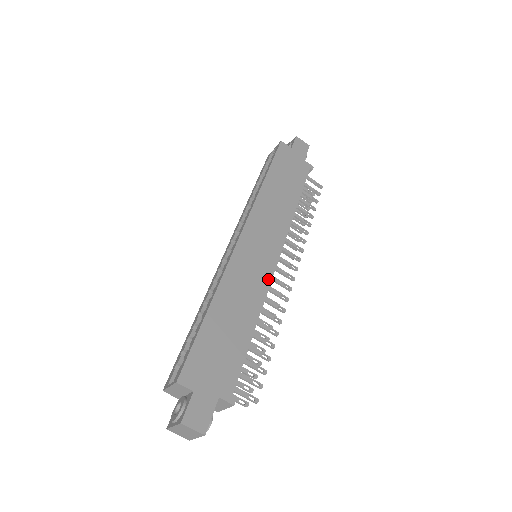
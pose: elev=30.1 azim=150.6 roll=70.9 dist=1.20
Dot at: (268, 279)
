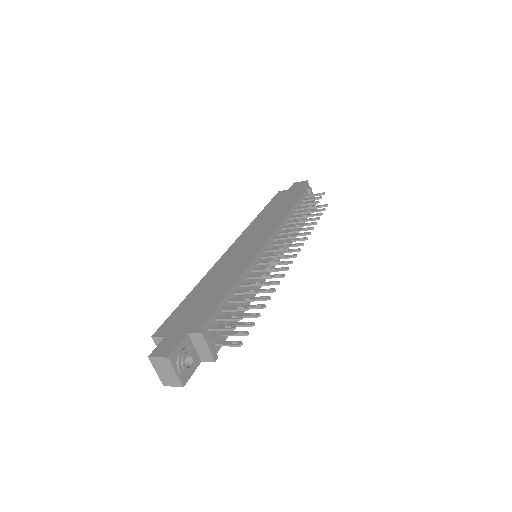
Dot at: (253, 256)
